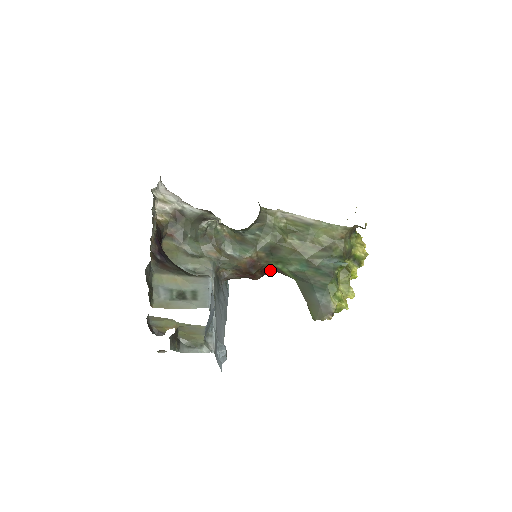
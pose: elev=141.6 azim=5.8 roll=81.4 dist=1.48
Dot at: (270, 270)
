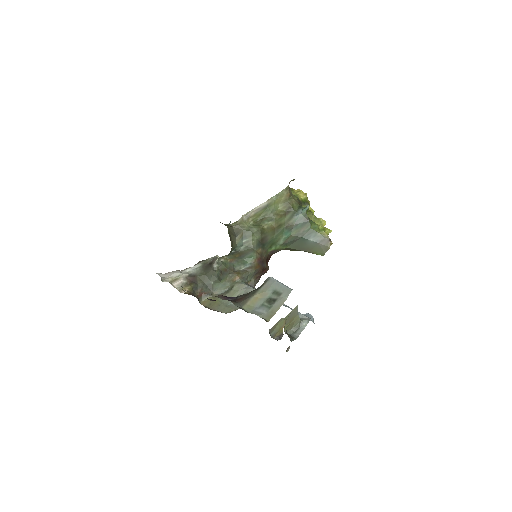
Dot at: (269, 257)
